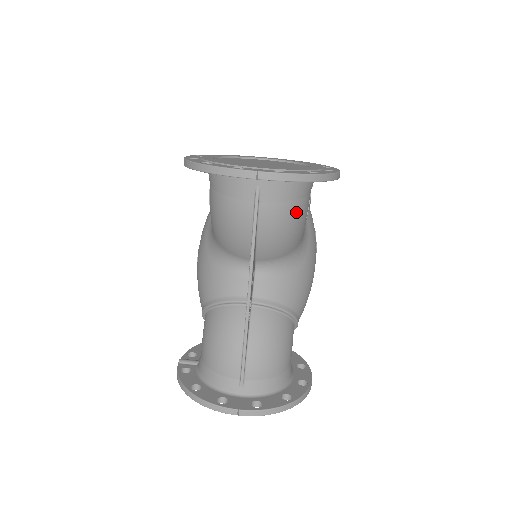
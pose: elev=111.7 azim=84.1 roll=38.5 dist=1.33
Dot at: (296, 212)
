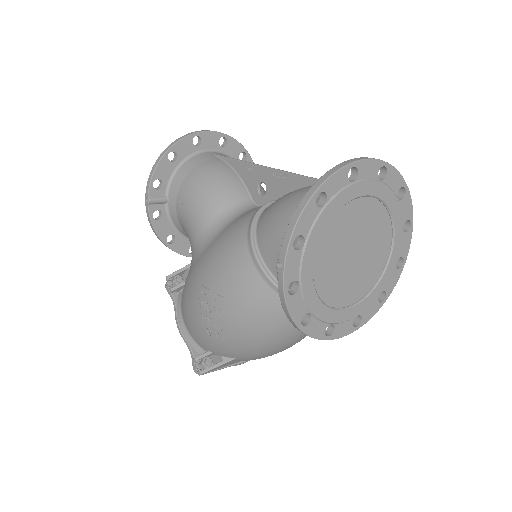
Dot at: occluded
